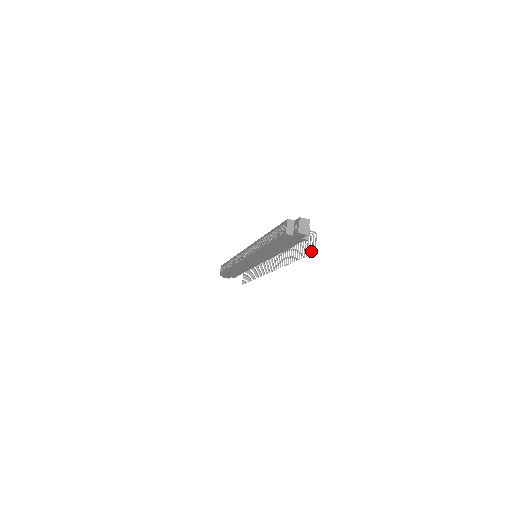
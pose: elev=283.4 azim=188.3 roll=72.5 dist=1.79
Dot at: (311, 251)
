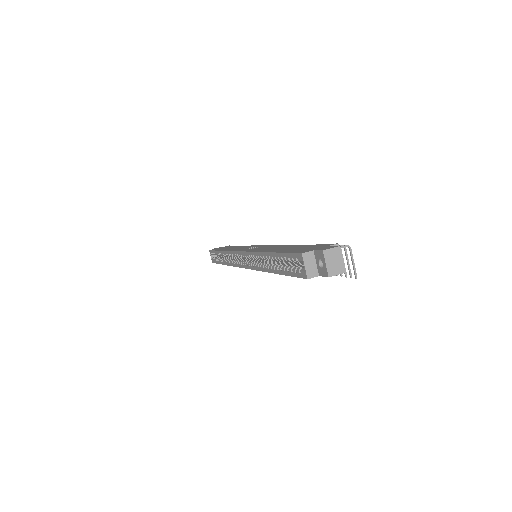
Dot at: (349, 273)
